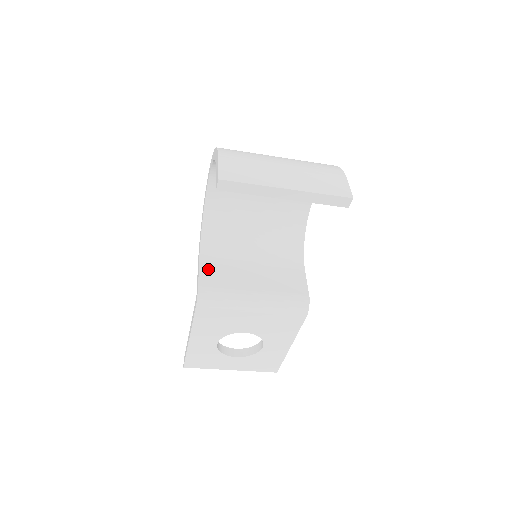
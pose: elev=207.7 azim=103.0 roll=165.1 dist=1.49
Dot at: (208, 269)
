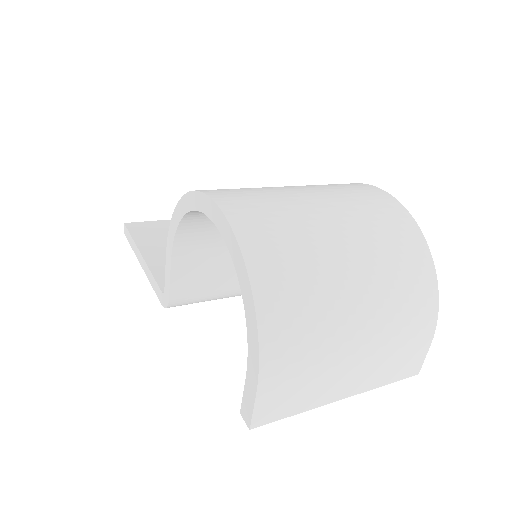
Dot at: (184, 271)
